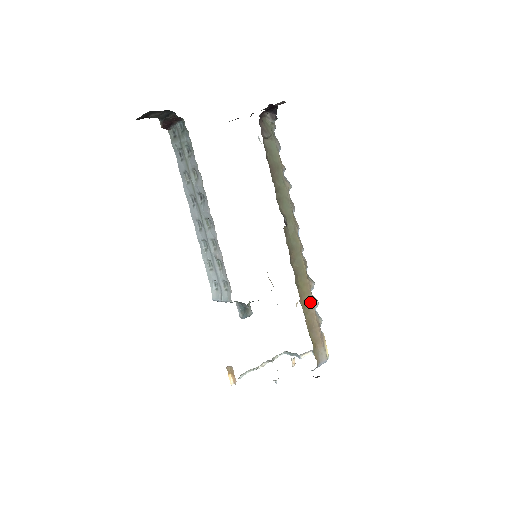
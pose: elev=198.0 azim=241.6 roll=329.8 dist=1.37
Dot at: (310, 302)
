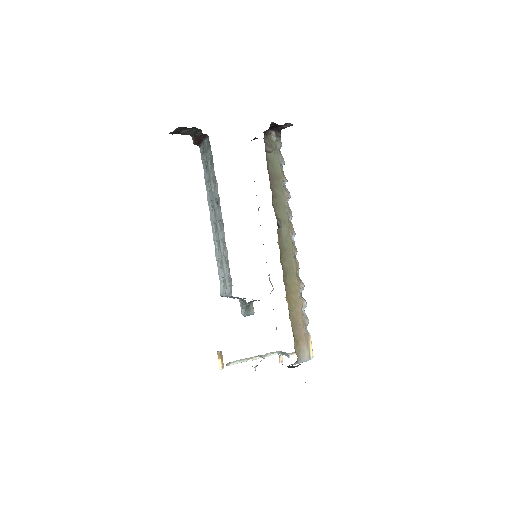
Dot at: (297, 301)
